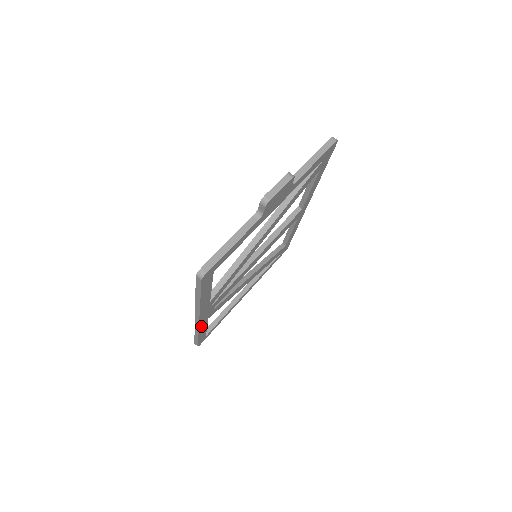
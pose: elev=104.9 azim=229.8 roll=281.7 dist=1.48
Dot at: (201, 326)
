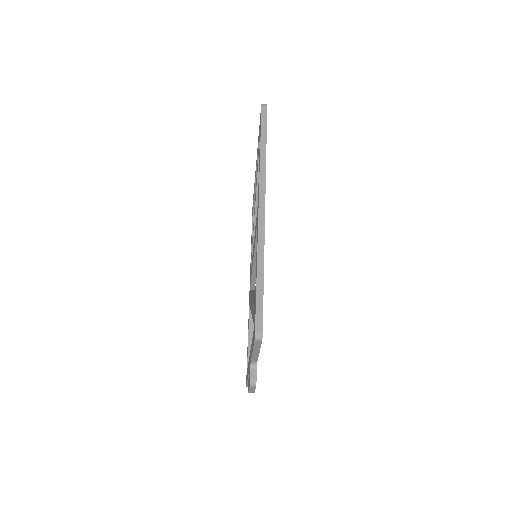
Dot at: occluded
